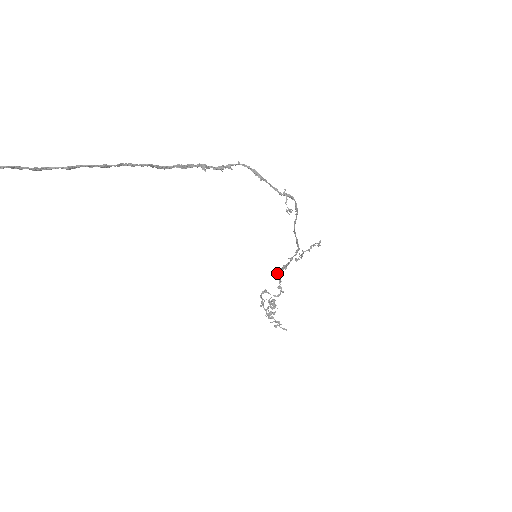
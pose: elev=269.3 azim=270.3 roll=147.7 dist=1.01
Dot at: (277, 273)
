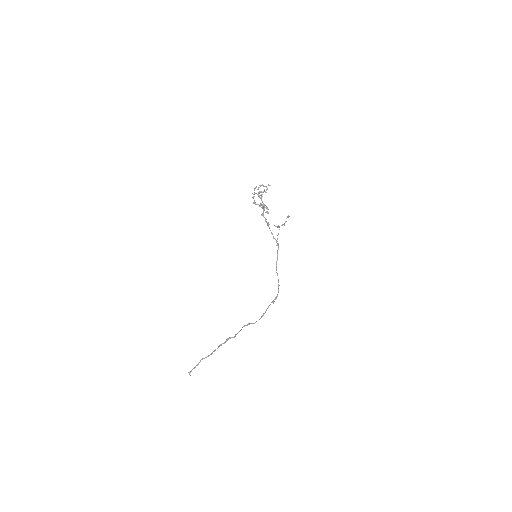
Dot at: occluded
